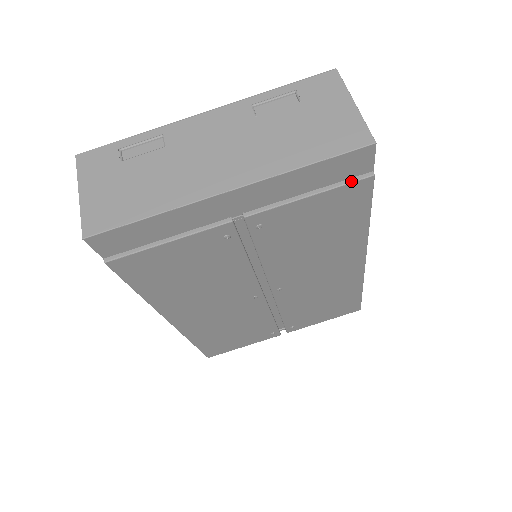
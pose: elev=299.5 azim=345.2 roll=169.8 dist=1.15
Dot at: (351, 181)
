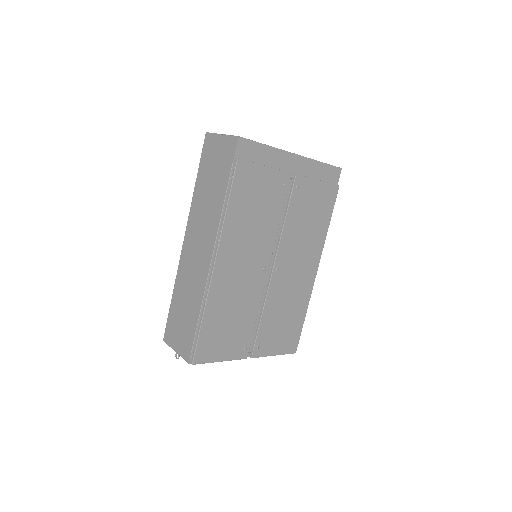
Dot at: (332, 183)
